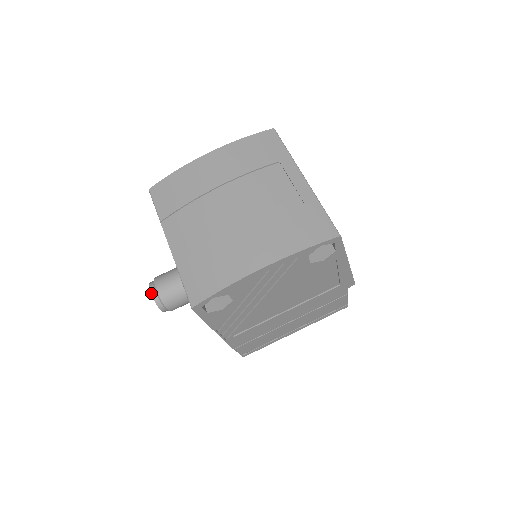
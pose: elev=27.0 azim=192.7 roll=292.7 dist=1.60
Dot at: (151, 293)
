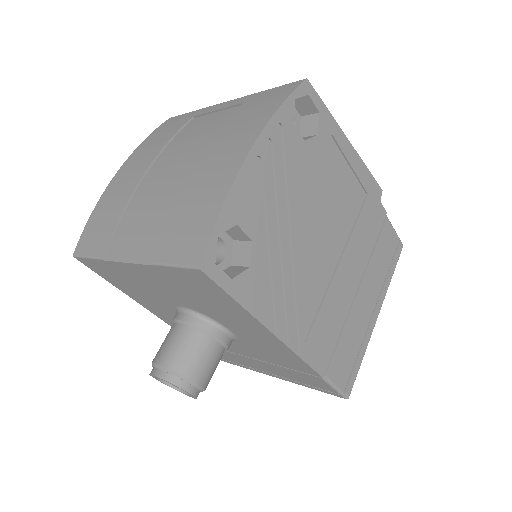
Dot at: (157, 377)
